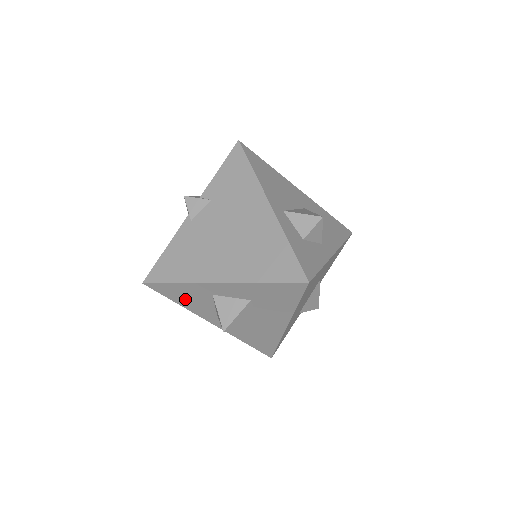
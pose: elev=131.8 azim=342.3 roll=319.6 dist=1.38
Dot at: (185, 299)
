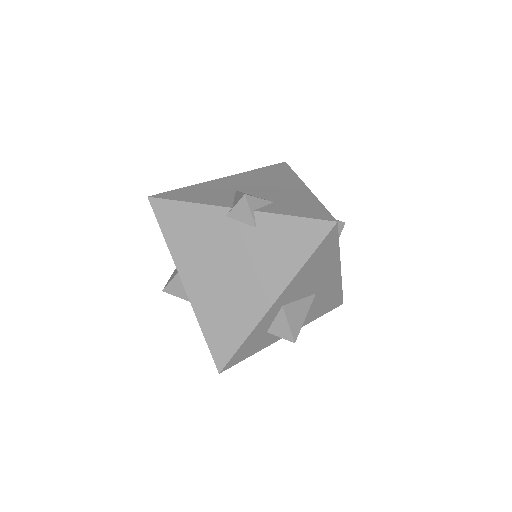
Dot at: occluded
